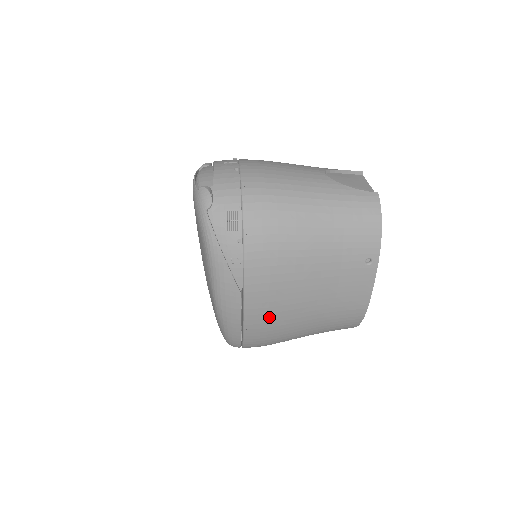
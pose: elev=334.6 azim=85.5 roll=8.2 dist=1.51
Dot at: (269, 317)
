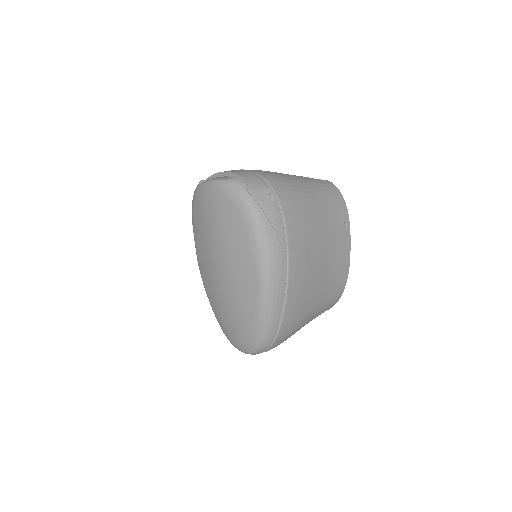
Dot at: (301, 287)
